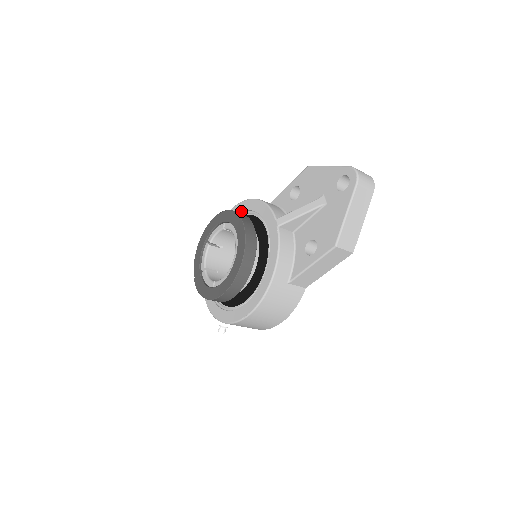
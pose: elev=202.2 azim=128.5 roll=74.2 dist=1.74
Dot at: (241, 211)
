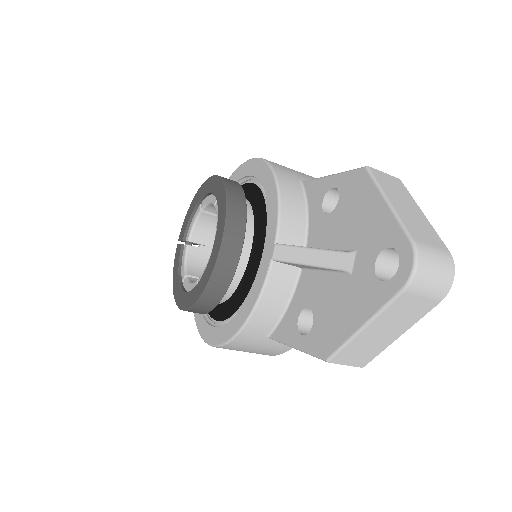
Dot at: (257, 177)
